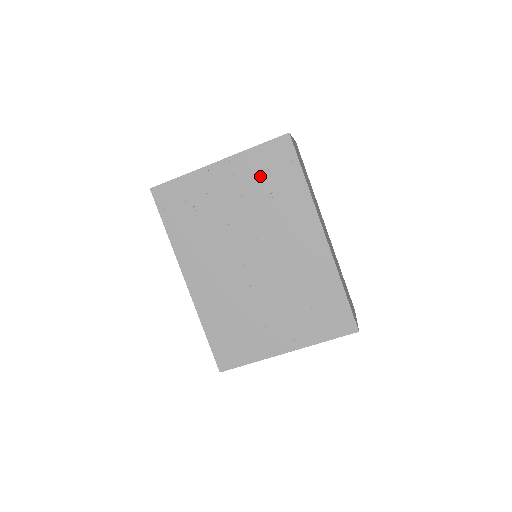
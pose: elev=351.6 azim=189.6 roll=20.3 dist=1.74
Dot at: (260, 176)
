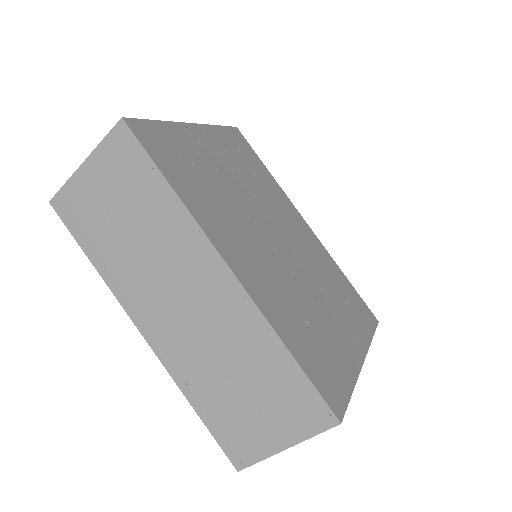
Dot at: (236, 154)
